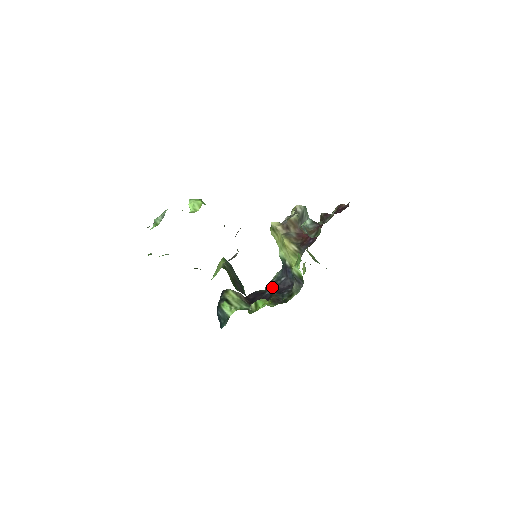
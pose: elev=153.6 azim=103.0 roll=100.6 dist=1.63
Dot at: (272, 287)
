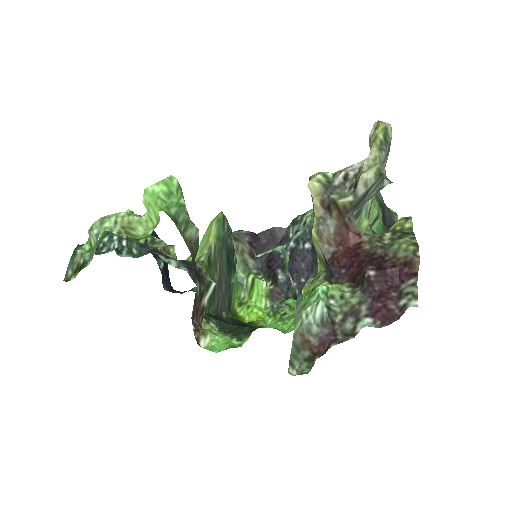
Dot at: (292, 242)
